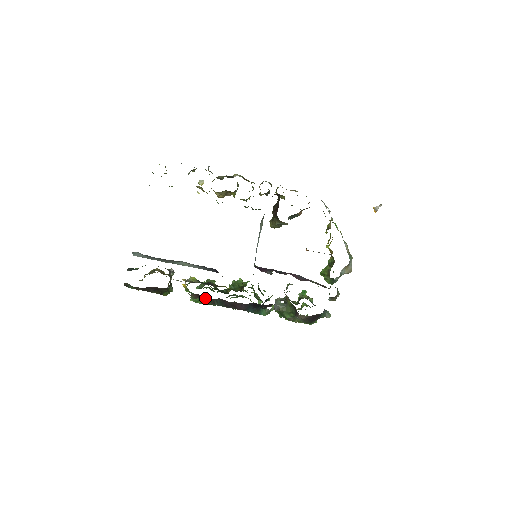
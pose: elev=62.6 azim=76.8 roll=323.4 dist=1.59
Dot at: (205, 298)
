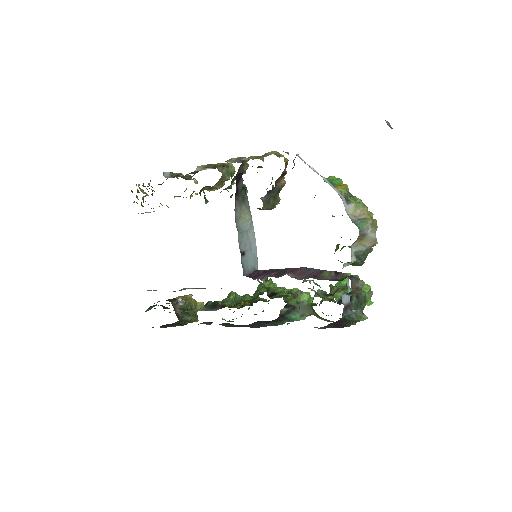
Dot at: occluded
